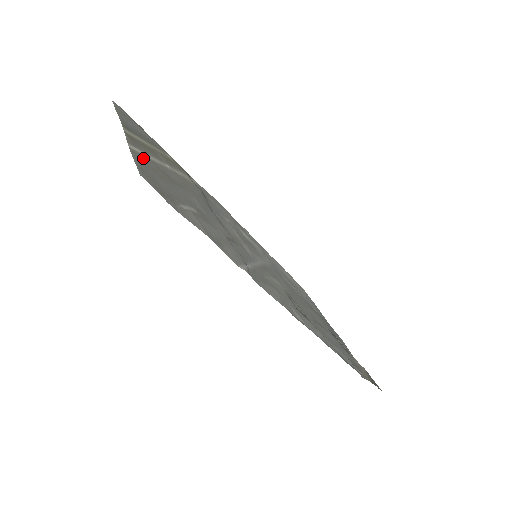
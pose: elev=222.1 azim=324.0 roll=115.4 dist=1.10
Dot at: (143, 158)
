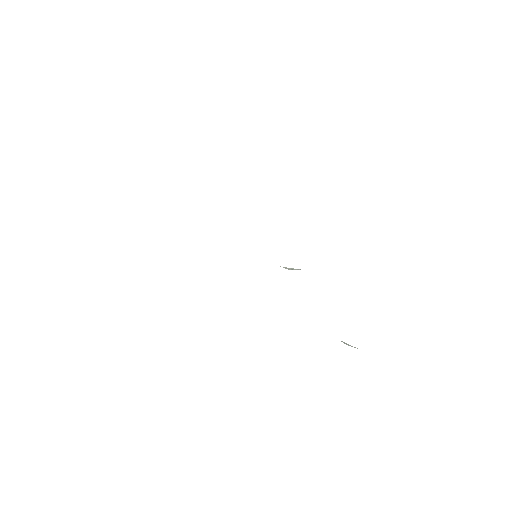
Dot at: occluded
